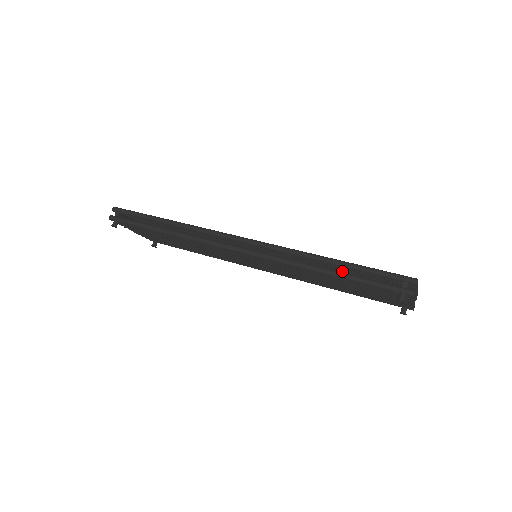
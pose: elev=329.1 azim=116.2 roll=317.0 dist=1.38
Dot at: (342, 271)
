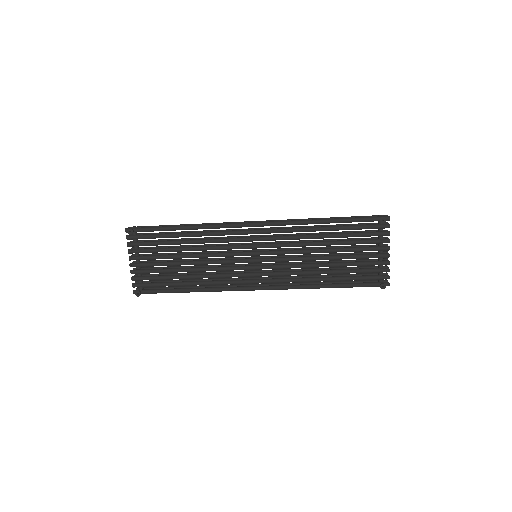
Dot at: (332, 240)
